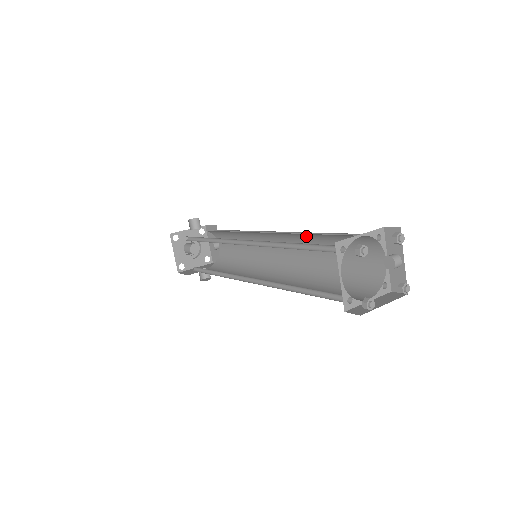
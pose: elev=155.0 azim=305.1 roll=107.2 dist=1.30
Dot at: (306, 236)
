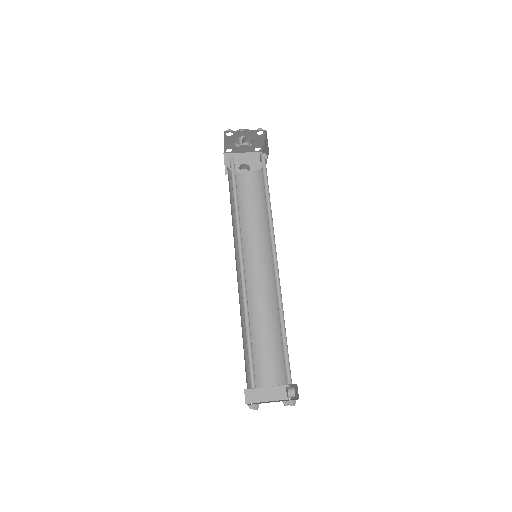
Dot at: occluded
